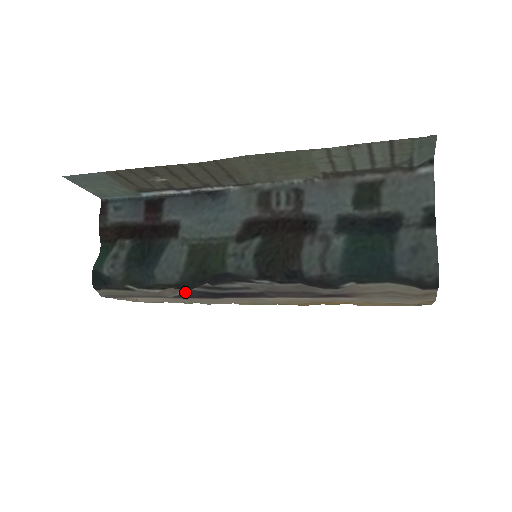
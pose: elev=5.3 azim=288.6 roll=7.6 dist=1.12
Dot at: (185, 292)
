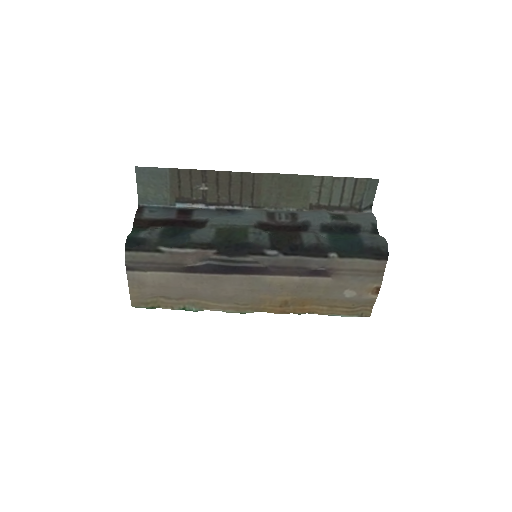
Dot at: (203, 264)
